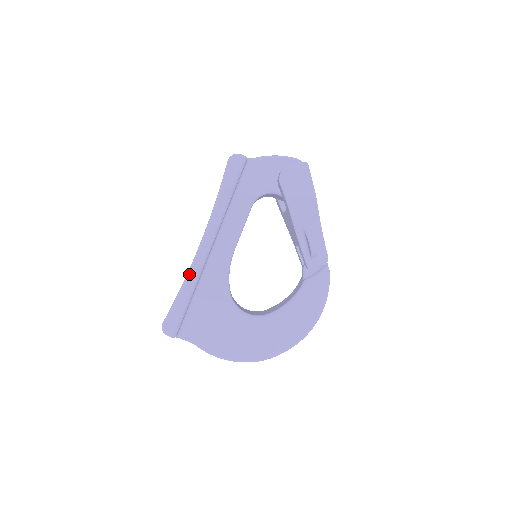
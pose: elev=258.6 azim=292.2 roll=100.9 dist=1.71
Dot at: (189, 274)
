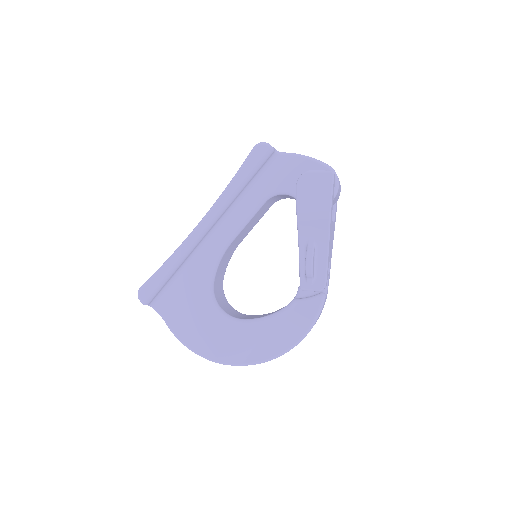
Dot at: (178, 249)
